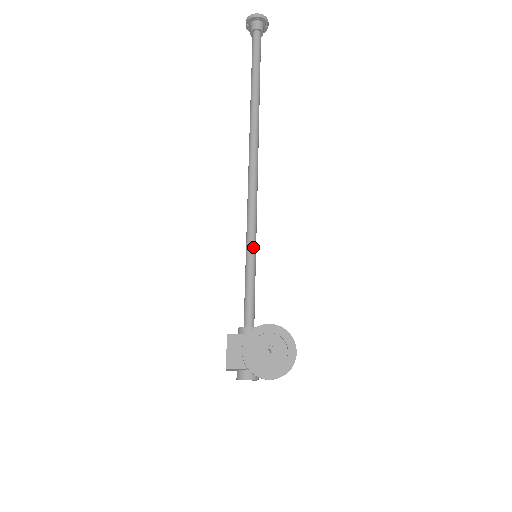
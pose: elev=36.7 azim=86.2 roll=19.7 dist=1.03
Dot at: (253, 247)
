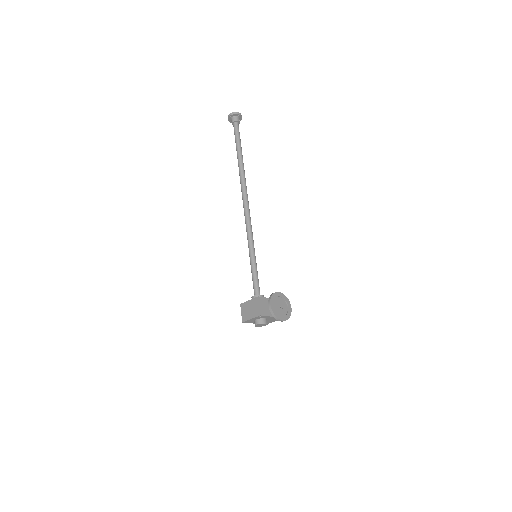
Dot at: (254, 251)
